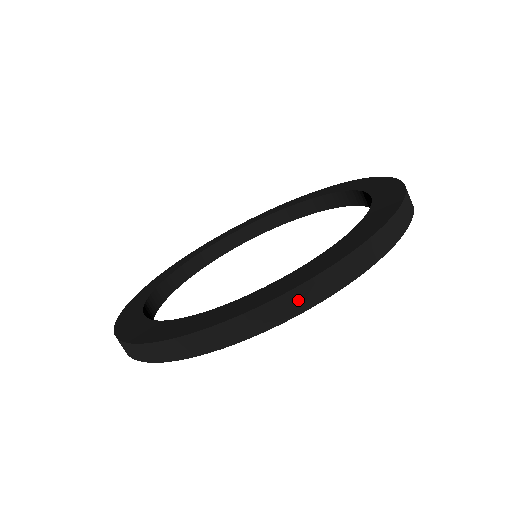
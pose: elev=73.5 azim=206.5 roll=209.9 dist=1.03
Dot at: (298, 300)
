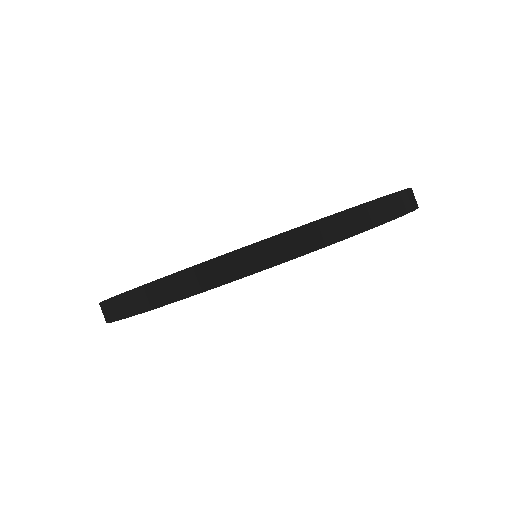
Dot at: (356, 220)
